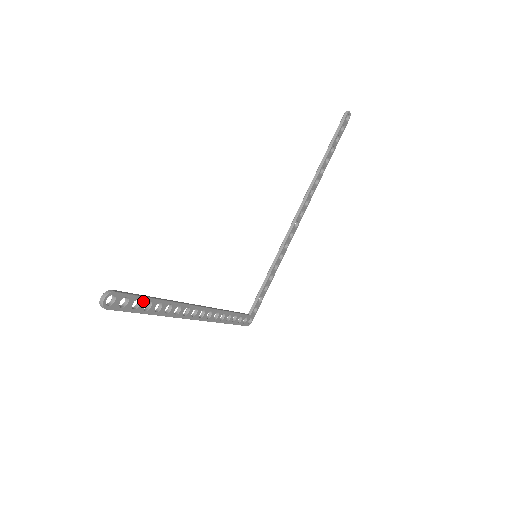
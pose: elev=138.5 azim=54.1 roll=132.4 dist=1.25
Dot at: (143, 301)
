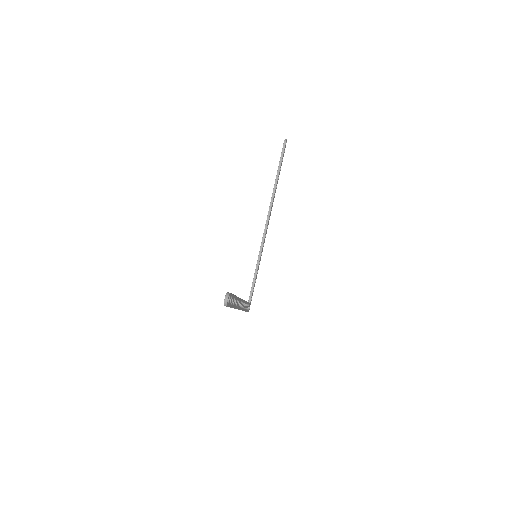
Dot at: (233, 298)
